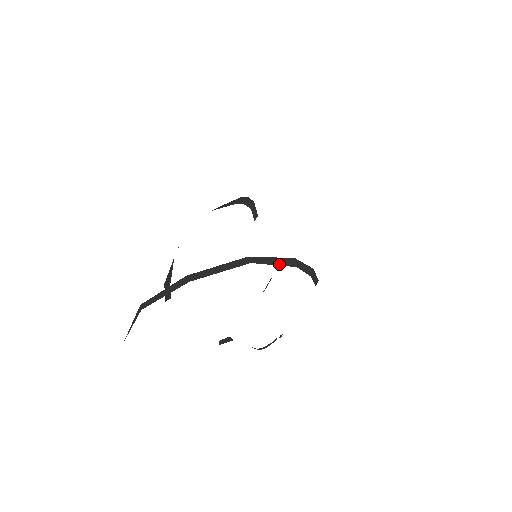
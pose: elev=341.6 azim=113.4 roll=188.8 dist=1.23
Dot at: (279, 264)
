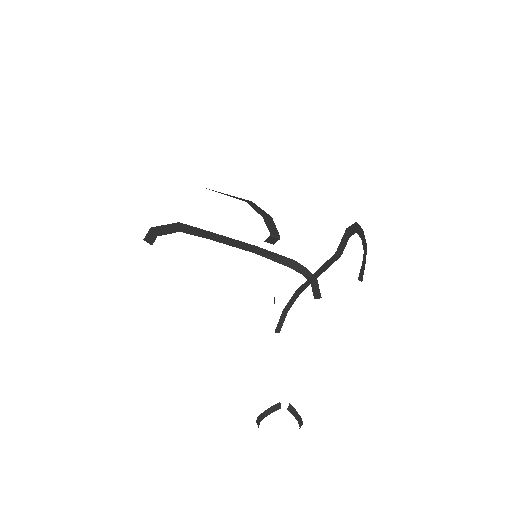
Dot at: (230, 196)
